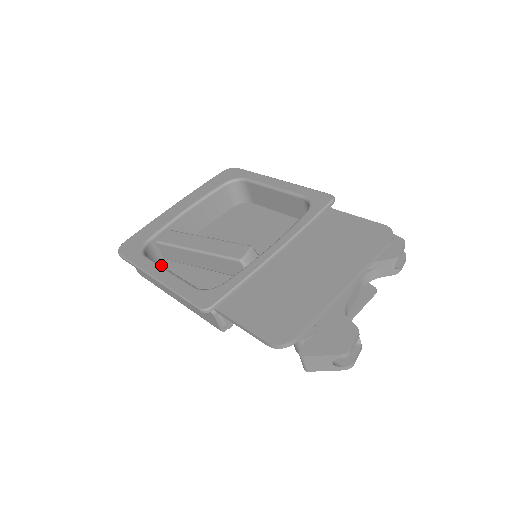
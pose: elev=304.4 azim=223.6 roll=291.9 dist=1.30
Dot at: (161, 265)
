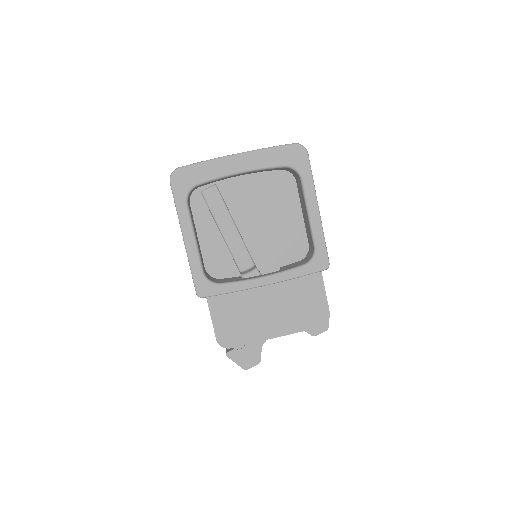
Dot at: (197, 190)
